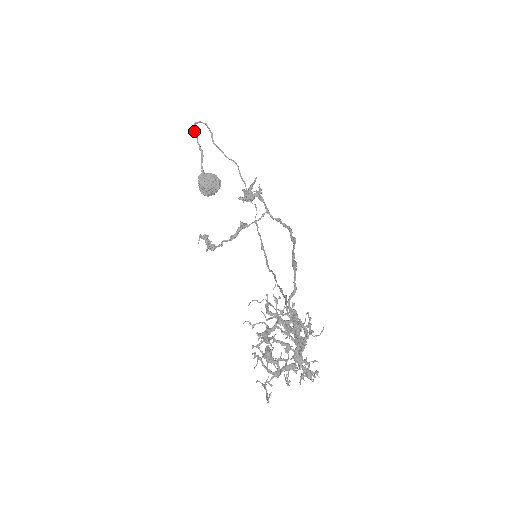
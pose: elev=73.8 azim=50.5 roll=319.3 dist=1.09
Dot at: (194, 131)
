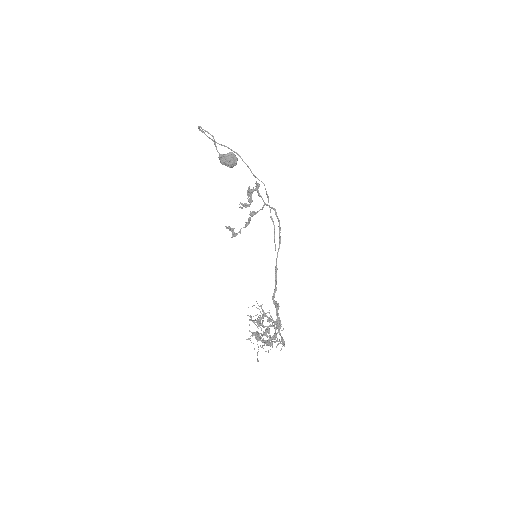
Dot at: occluded
